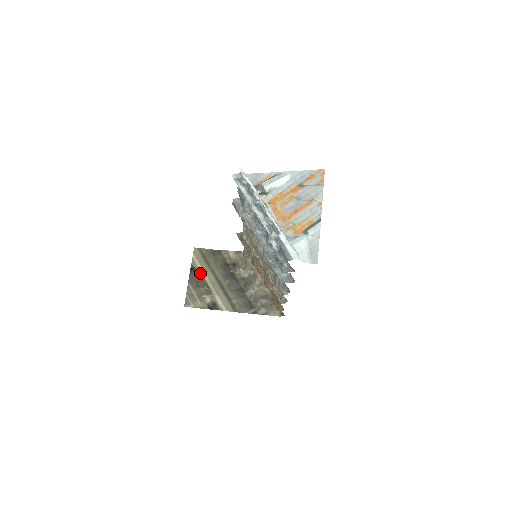
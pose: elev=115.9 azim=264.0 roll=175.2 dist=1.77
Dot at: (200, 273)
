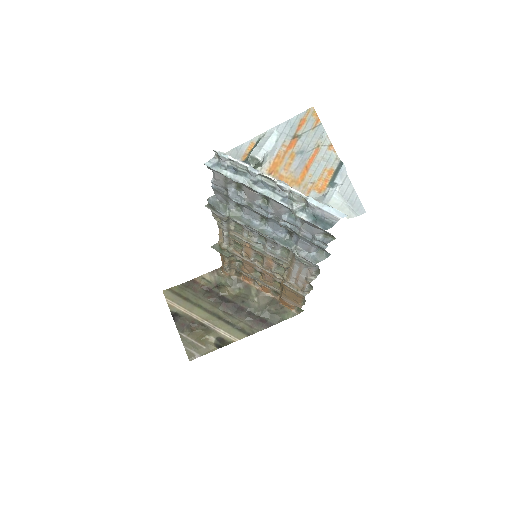
Dot at: (186, 315)
